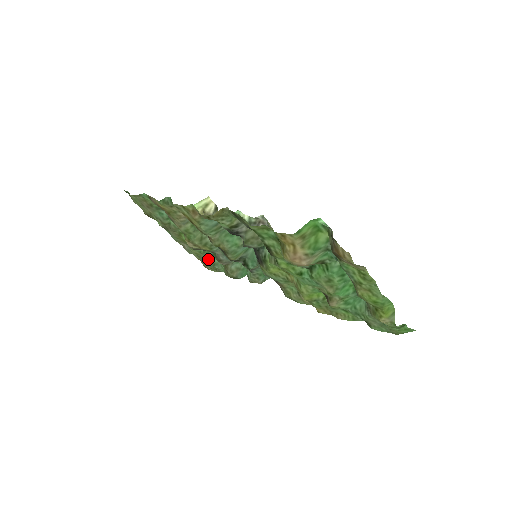
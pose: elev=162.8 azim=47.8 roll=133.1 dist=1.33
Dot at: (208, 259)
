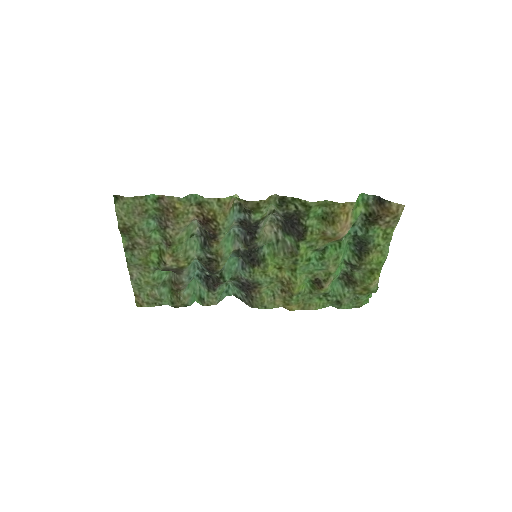
Dot at: (156, 288)
